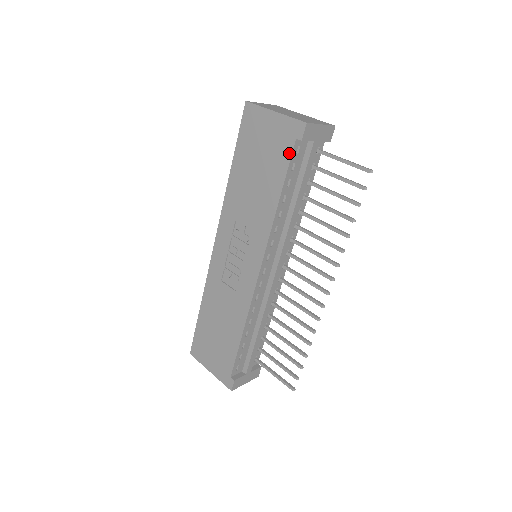
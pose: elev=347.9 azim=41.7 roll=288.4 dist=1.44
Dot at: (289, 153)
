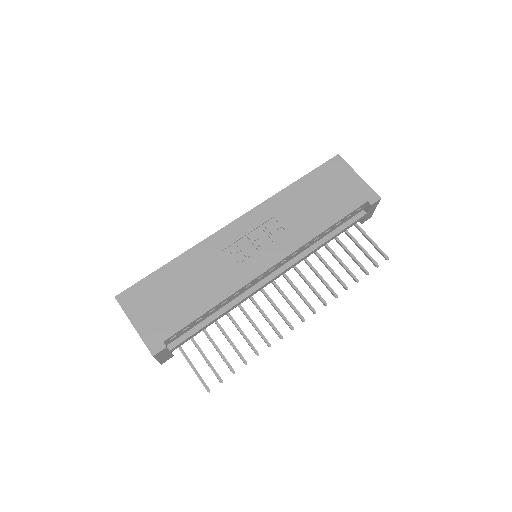
Dot at: (356, 205)
